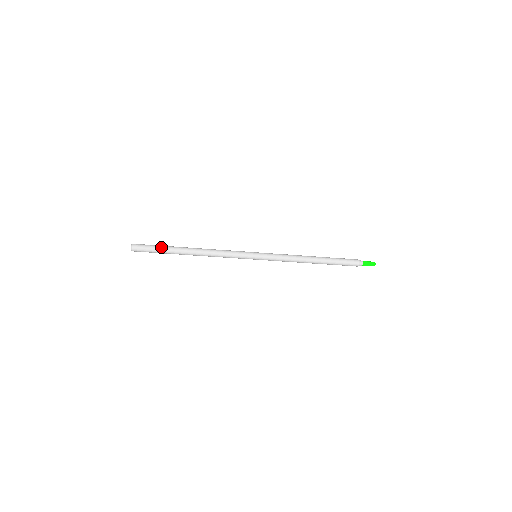
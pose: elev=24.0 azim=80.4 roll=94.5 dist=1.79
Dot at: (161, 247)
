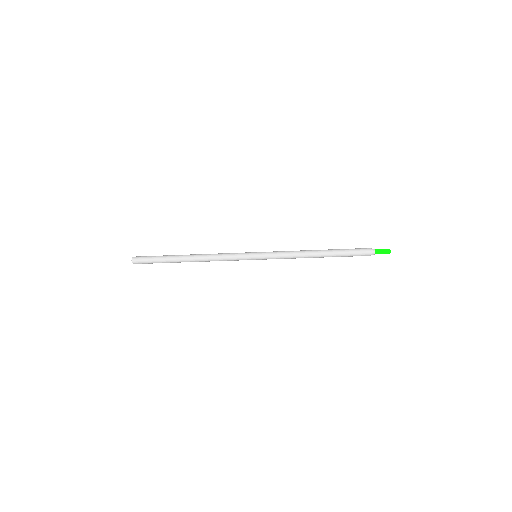
Dot at: occluded
